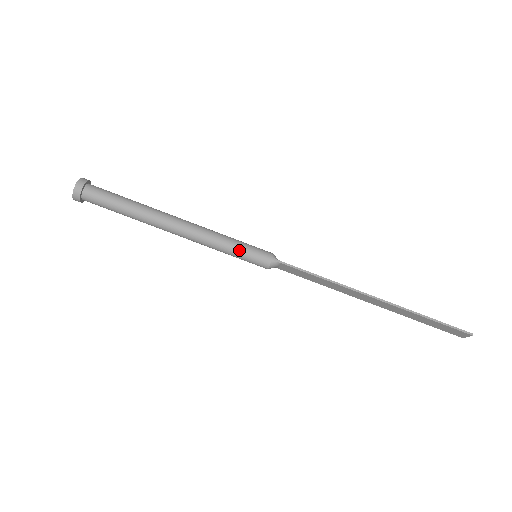
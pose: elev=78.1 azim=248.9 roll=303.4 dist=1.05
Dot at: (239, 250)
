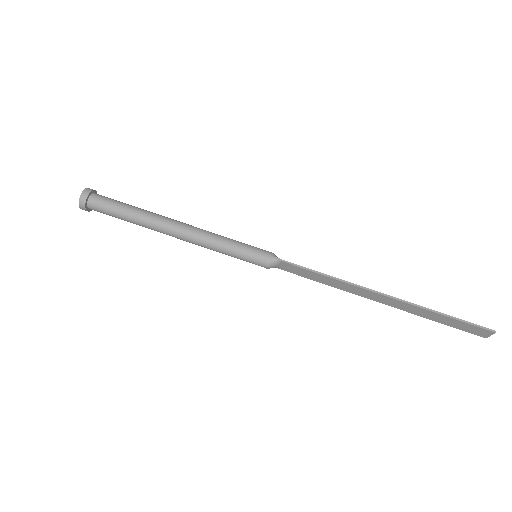
Dot at: (238, 249)
